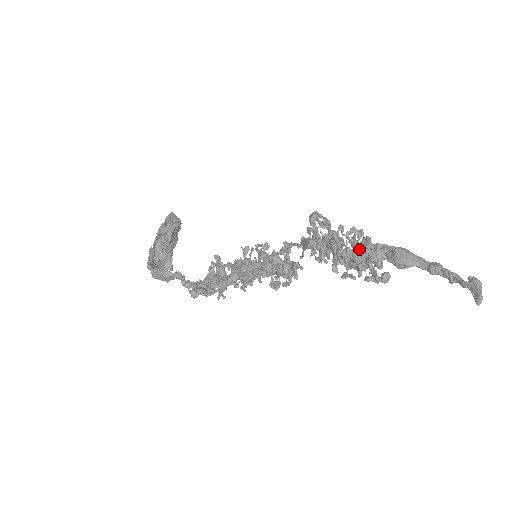
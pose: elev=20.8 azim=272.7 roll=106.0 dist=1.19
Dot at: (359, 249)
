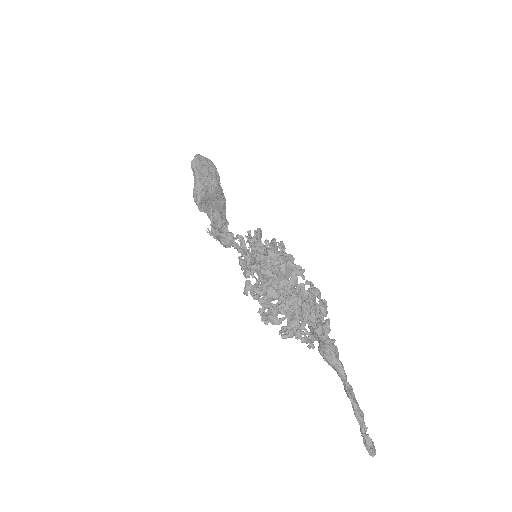
Dot at: (296, 327)
